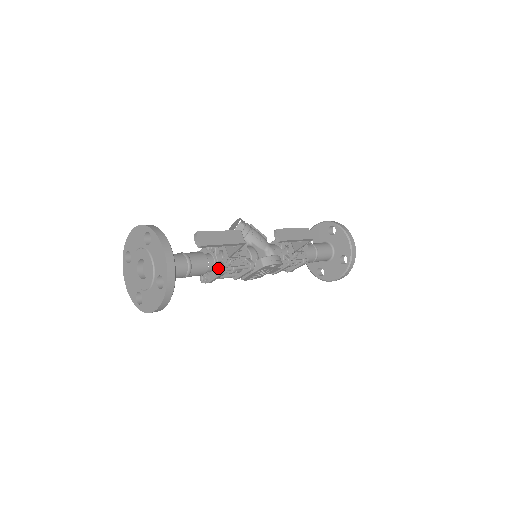
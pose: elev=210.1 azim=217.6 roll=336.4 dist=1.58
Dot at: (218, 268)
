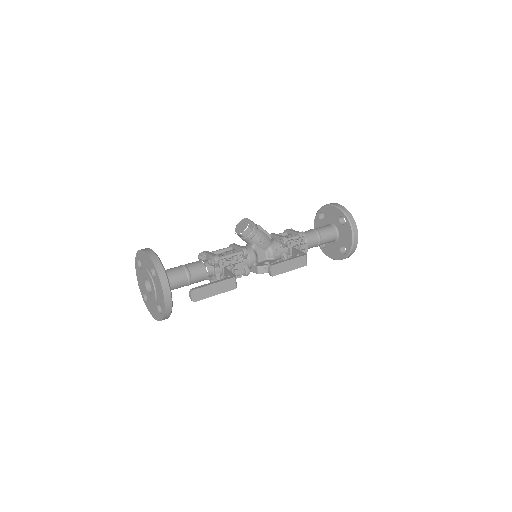
Dot at: occluded
